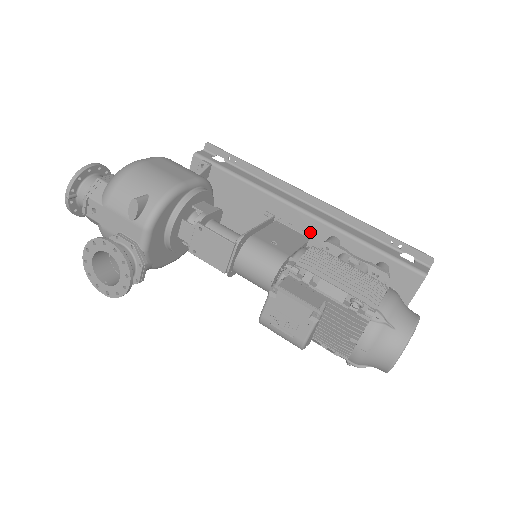
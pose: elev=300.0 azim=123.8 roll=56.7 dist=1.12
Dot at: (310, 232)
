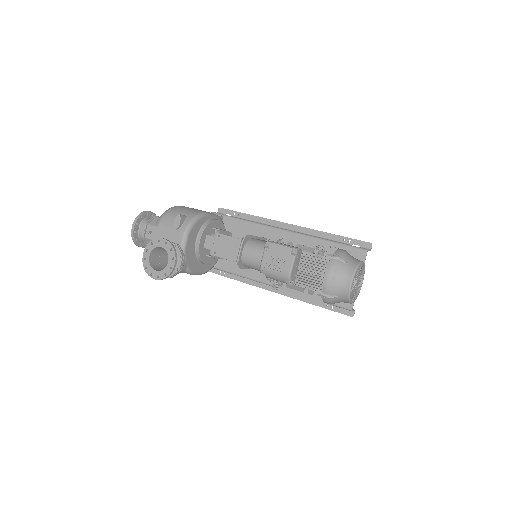
Dot at: occluded
